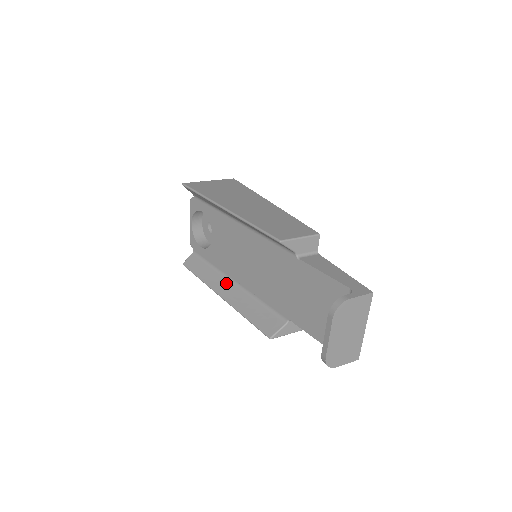
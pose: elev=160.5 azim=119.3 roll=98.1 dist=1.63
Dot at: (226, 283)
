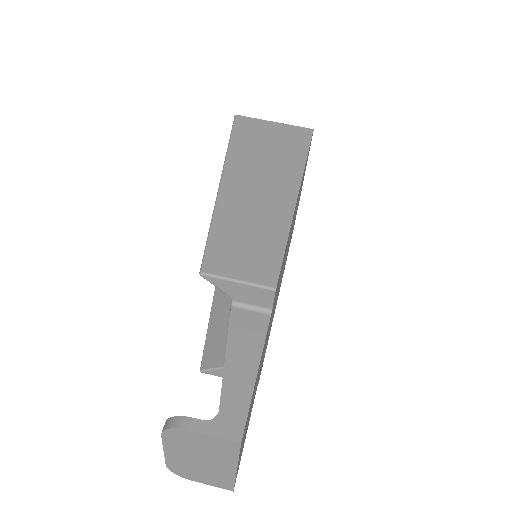
Dot at: occluded
